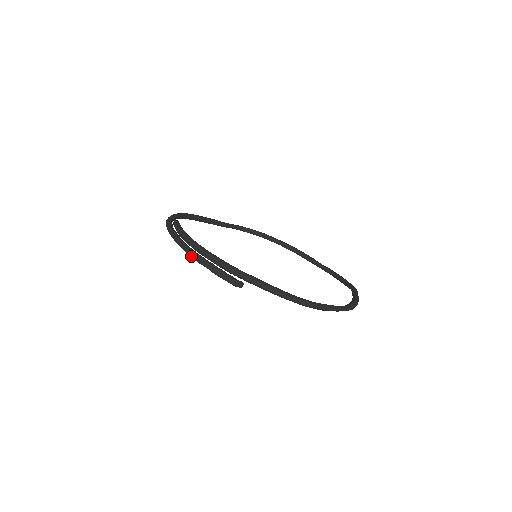
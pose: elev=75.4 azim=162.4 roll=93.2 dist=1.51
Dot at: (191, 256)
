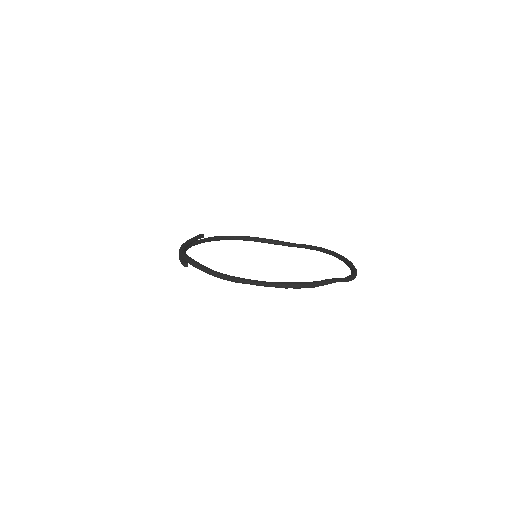
Dot at: occluded
